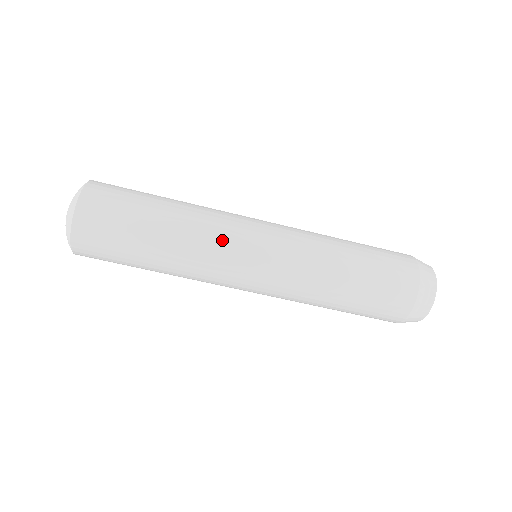
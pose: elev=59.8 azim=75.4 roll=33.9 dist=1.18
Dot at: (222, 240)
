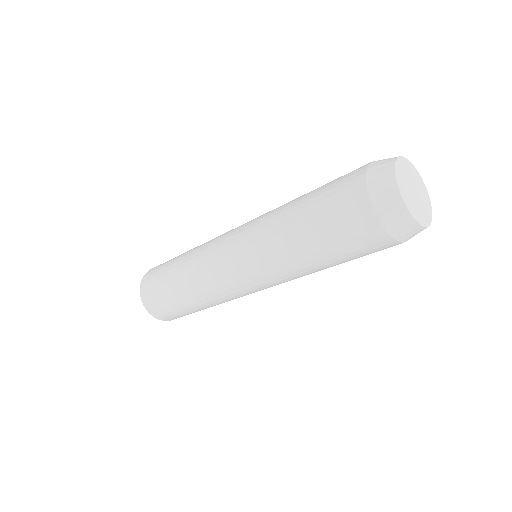
Dot at: (209, 273)
